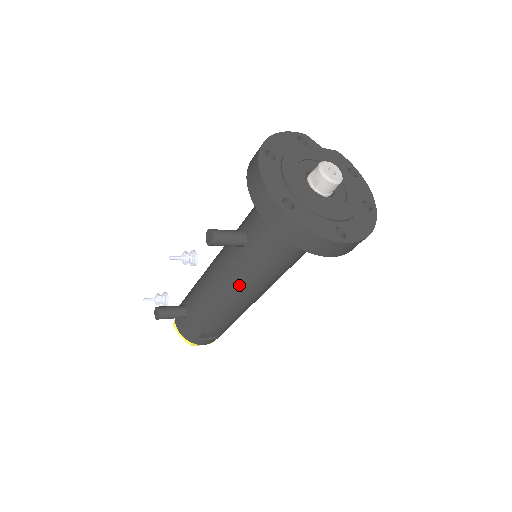
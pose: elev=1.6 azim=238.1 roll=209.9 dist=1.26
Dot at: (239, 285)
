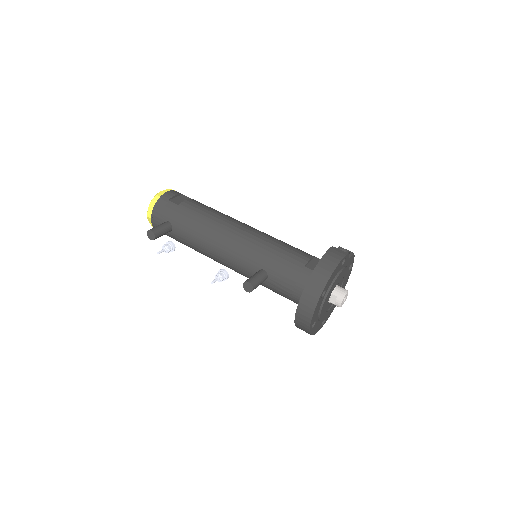
Dot at: occluded
